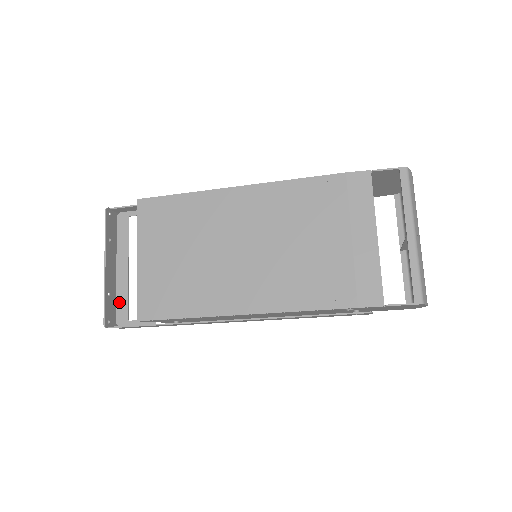
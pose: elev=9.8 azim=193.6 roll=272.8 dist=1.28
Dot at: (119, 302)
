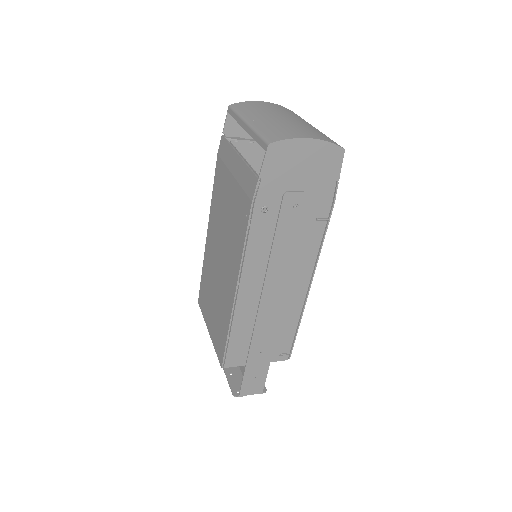
Dot at: occluded
